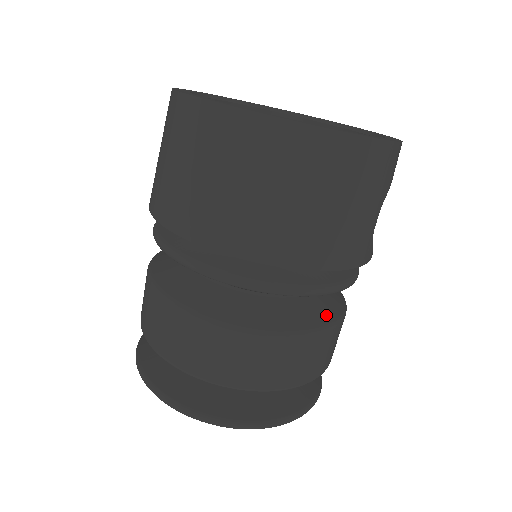
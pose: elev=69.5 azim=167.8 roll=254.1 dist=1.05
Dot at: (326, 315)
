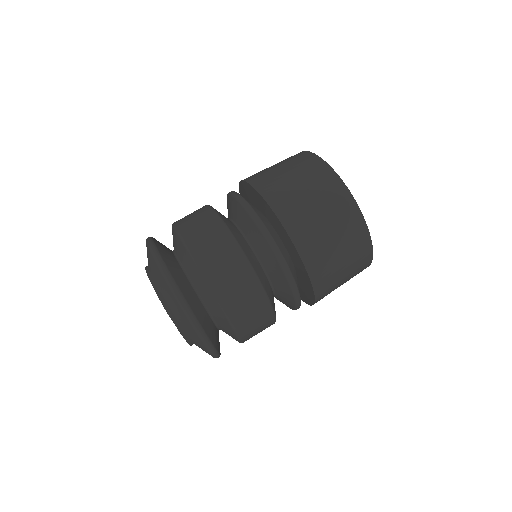
Dot at: occluded
